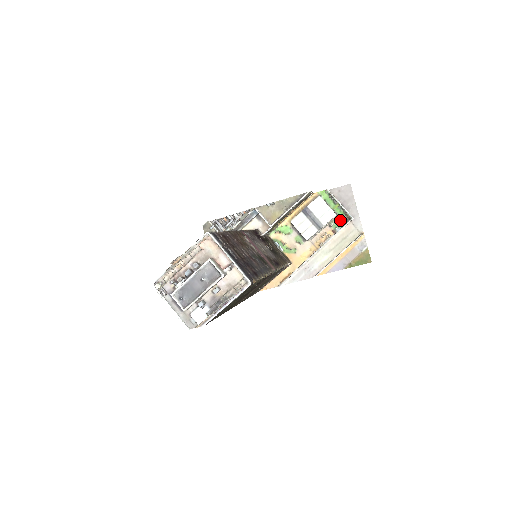
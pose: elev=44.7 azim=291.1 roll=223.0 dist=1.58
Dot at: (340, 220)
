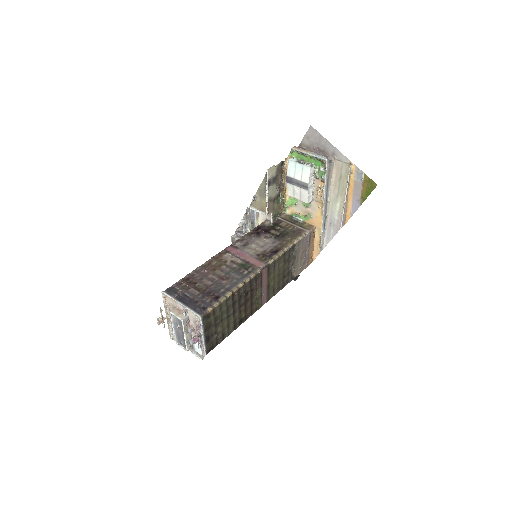
Dot at: (319, 168)
